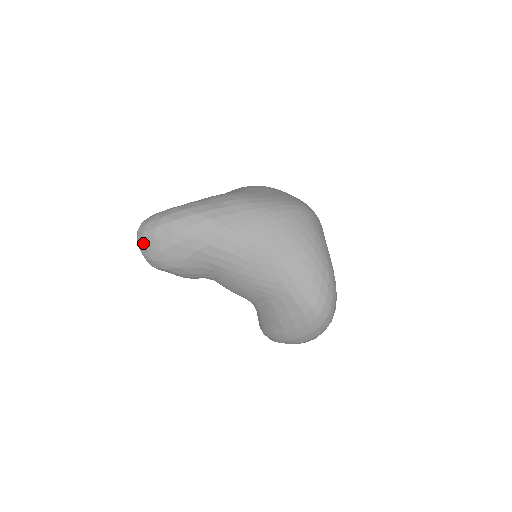
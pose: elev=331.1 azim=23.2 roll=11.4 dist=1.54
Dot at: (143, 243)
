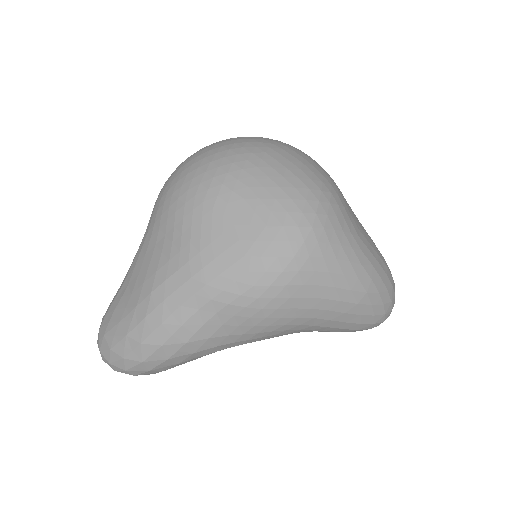
Dot at: occluded
